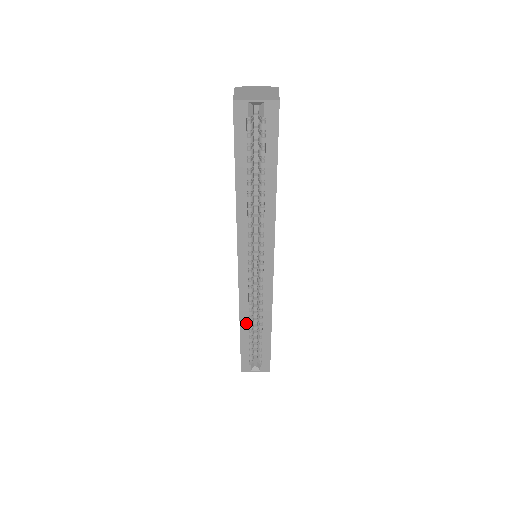
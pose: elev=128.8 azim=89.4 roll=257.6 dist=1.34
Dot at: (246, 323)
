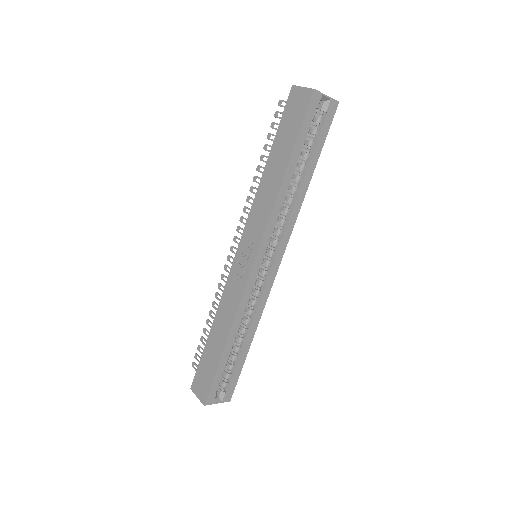
Dot at: (234, 334)
